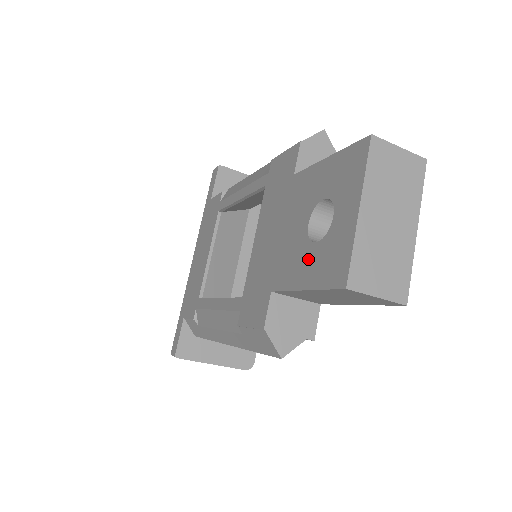
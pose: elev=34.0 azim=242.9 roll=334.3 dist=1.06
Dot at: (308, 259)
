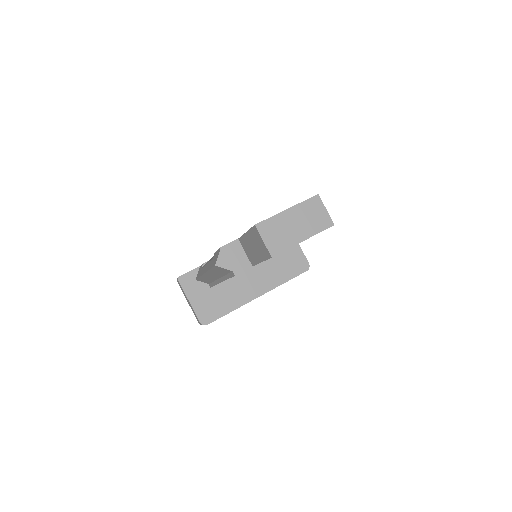
Dot at: occluded
